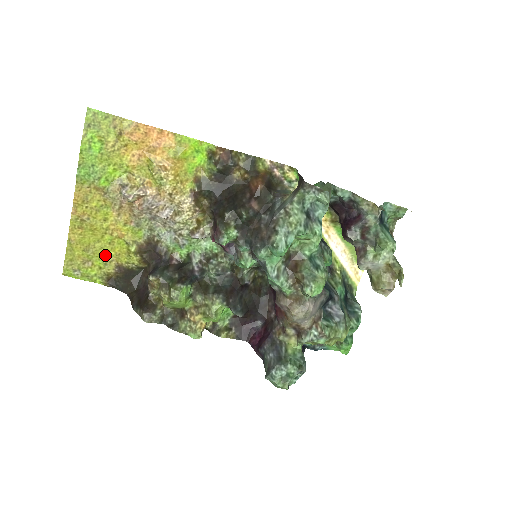
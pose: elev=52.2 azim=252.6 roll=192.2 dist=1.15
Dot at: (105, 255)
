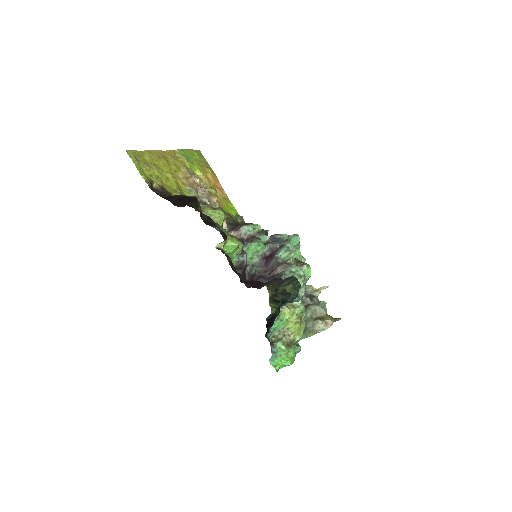
Dot at: (159, 177)
